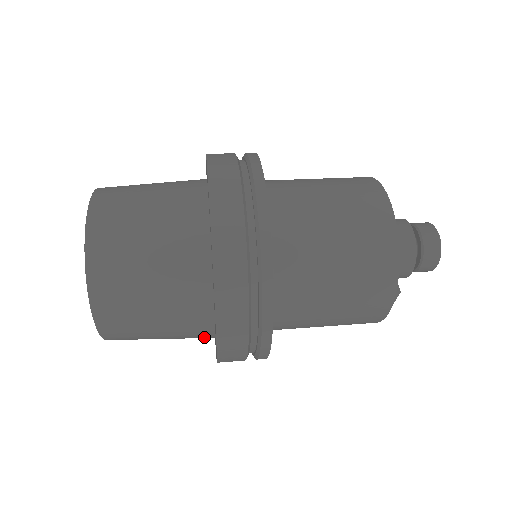
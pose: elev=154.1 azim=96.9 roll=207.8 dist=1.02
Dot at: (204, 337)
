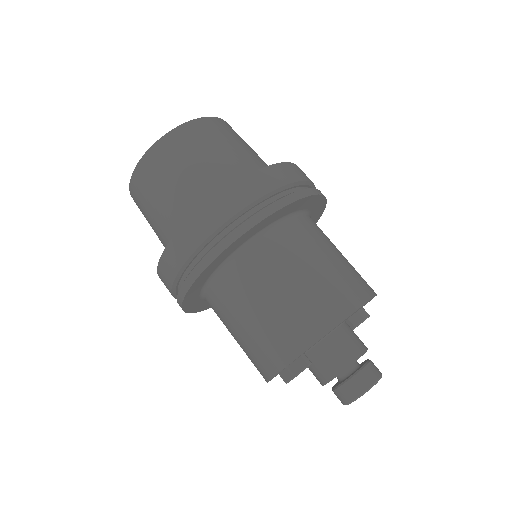
Dot at: occluded
